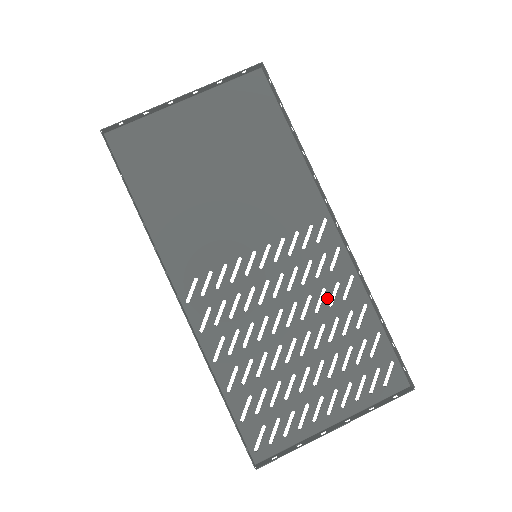
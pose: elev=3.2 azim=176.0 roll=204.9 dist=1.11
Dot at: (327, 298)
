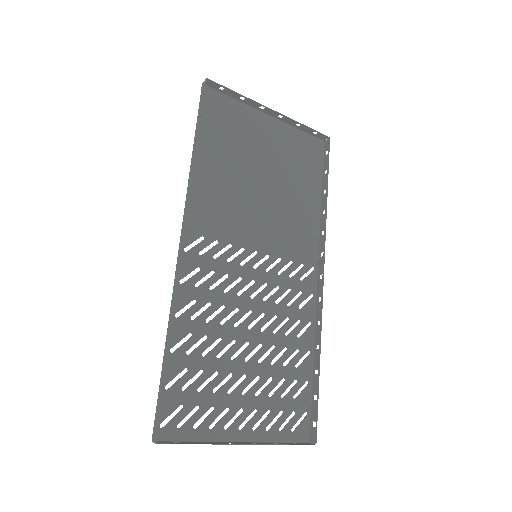
Dot at: (287, 327)
